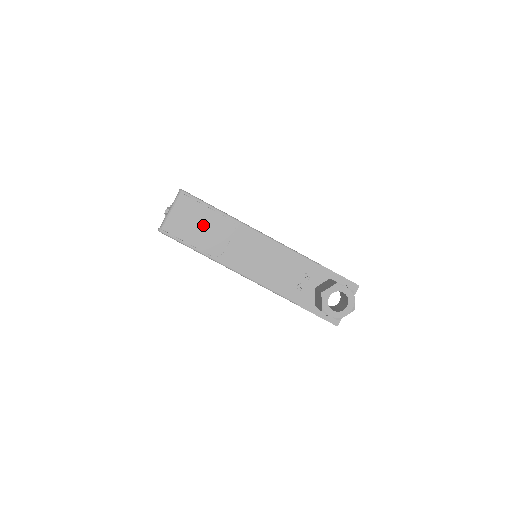
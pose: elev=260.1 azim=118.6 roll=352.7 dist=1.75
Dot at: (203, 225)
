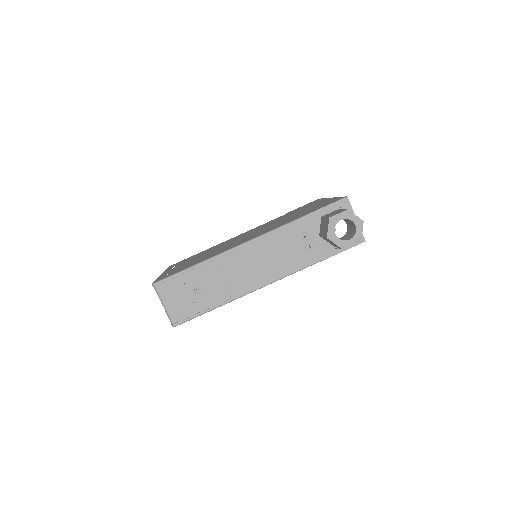
Dot at: (196, 288)
